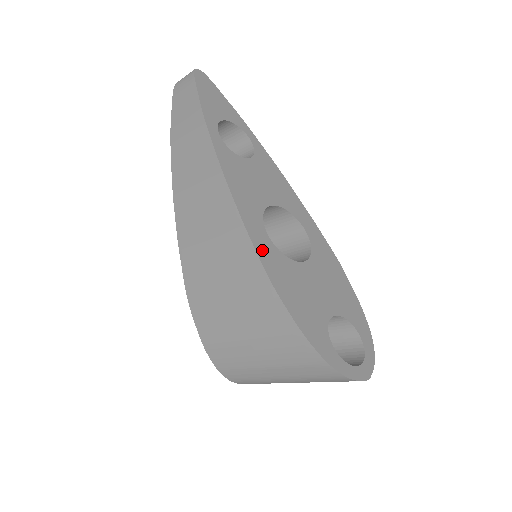
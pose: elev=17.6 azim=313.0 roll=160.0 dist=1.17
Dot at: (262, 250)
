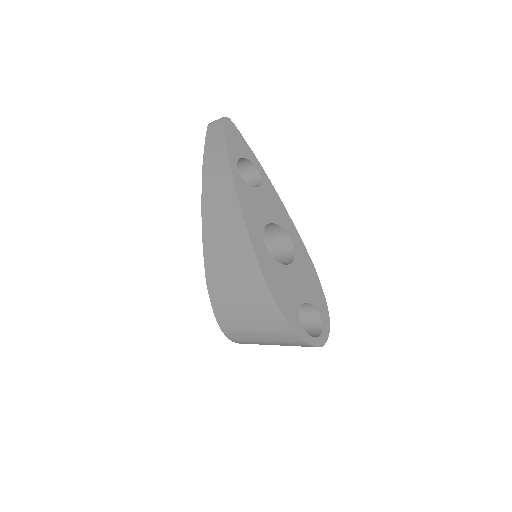
Dot at: (260, 256)
